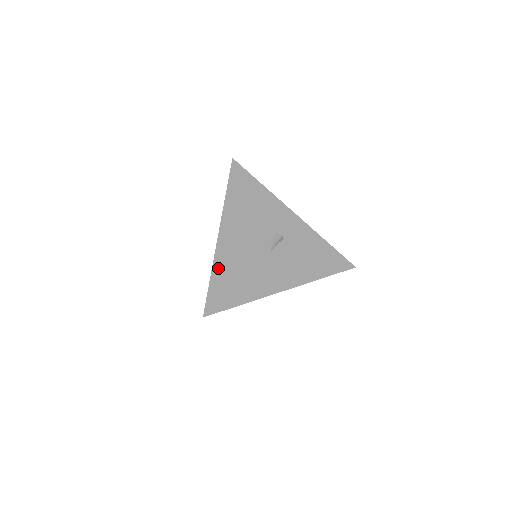
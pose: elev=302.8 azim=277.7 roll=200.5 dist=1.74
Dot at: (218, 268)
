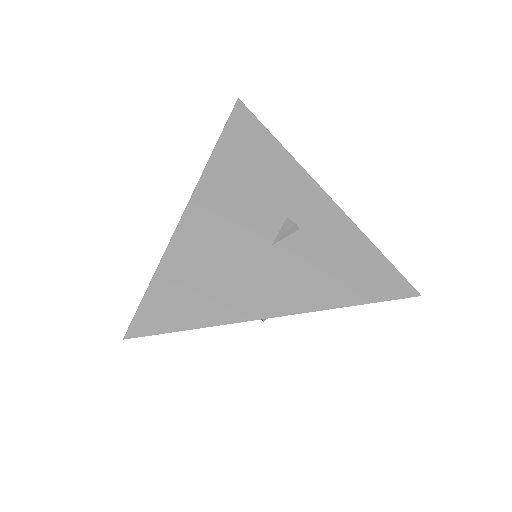
Dot at: (172, 260)
